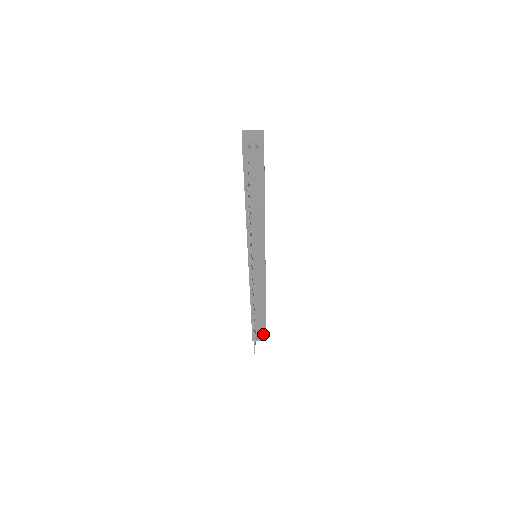
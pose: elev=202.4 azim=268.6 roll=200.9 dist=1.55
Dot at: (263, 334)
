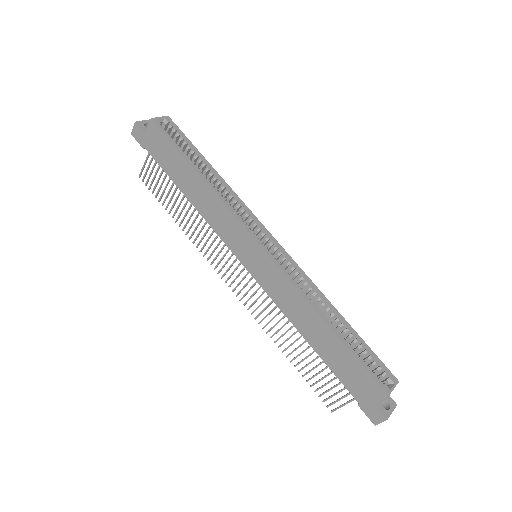
Dot at: occluded
